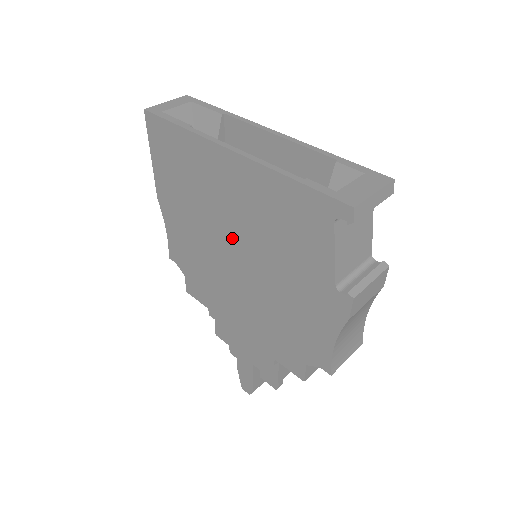
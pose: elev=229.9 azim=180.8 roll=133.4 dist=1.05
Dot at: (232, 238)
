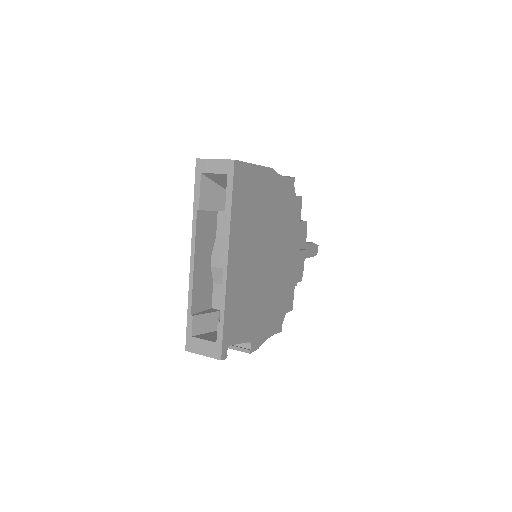
Dot at: occluded
